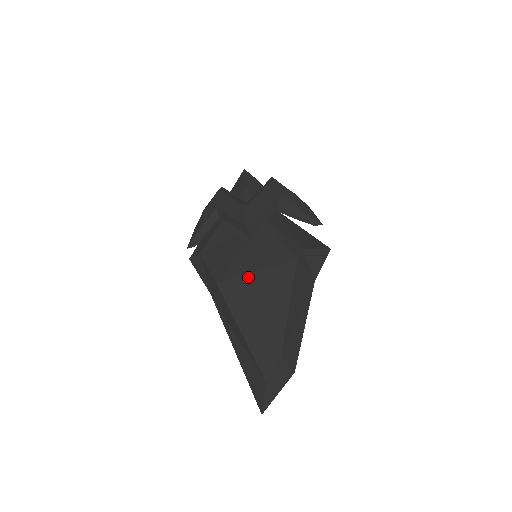
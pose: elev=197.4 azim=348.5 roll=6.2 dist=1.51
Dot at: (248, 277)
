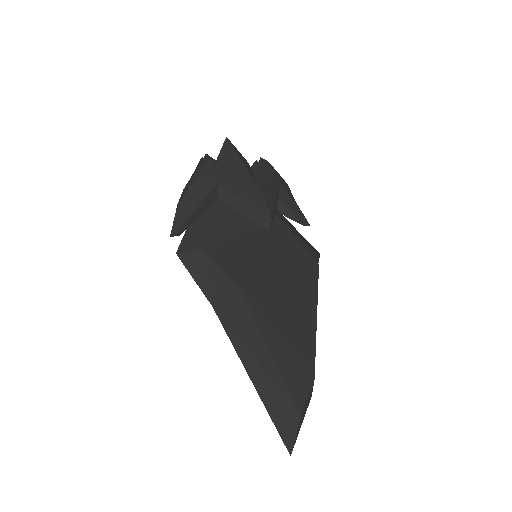
Dot at: (276, 285)
